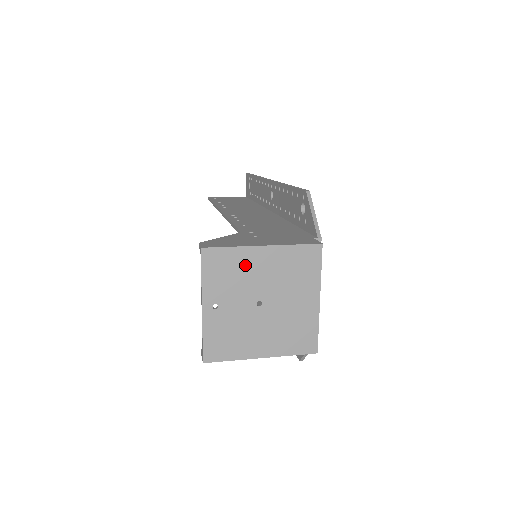
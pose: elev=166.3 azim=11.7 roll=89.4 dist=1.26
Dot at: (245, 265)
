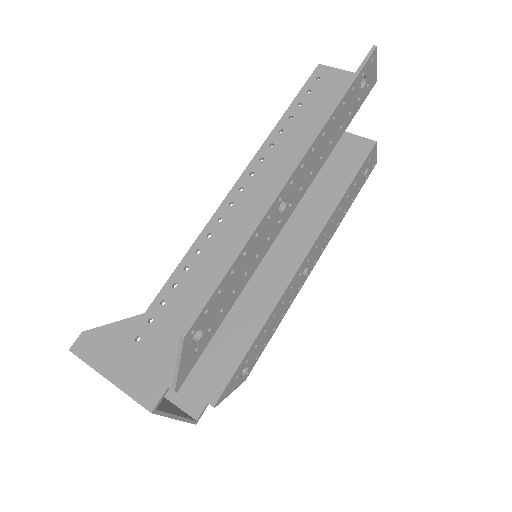
Dot at: occluded
